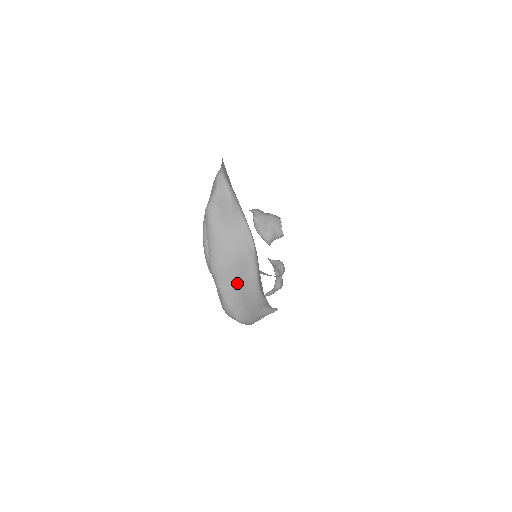
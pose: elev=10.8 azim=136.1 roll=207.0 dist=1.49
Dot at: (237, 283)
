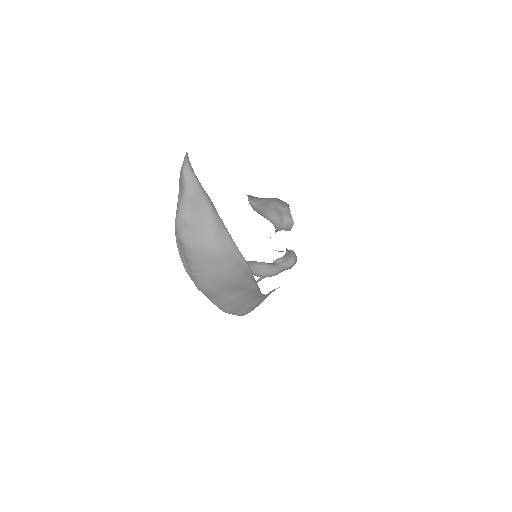
Dot at: (233, 297)
